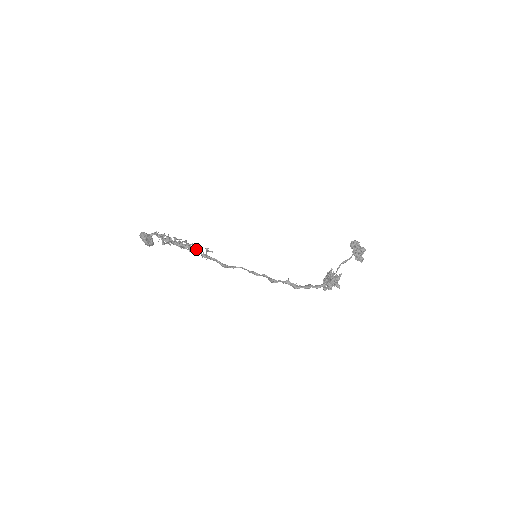
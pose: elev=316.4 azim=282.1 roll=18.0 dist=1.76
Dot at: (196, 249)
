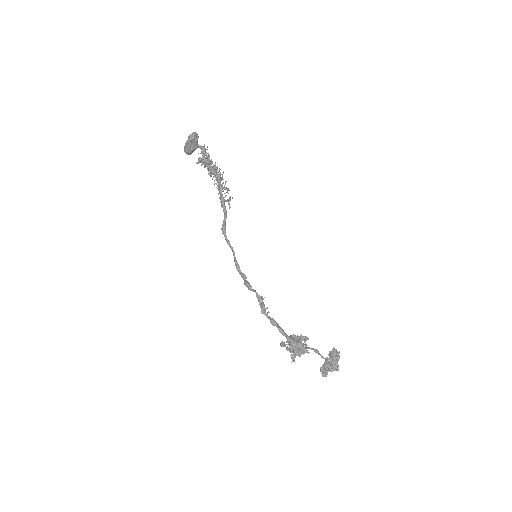
Dot at: occluded
